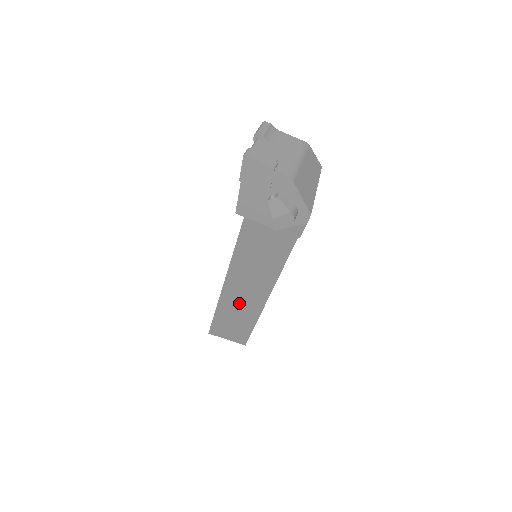
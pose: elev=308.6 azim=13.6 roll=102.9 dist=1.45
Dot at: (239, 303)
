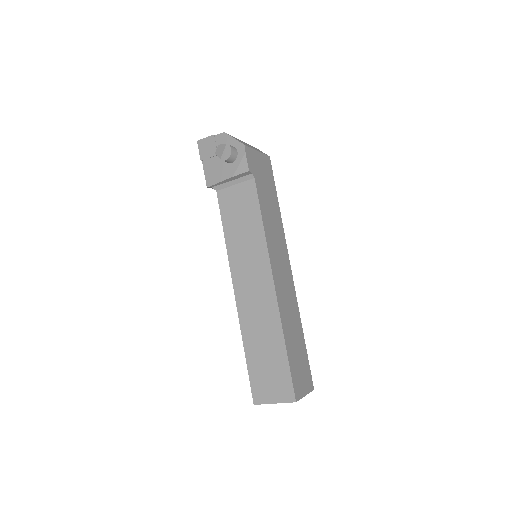
Dot at: (256, 313)
